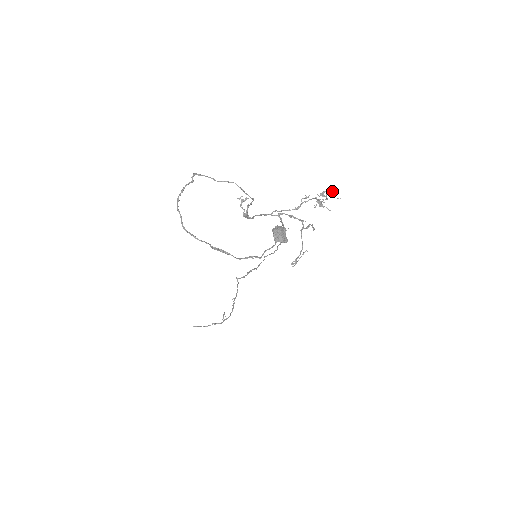
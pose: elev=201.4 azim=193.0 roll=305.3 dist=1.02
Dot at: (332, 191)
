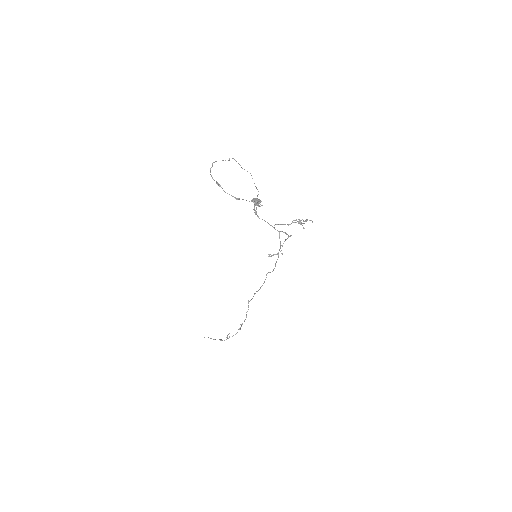
Dot at: (312, 221)
